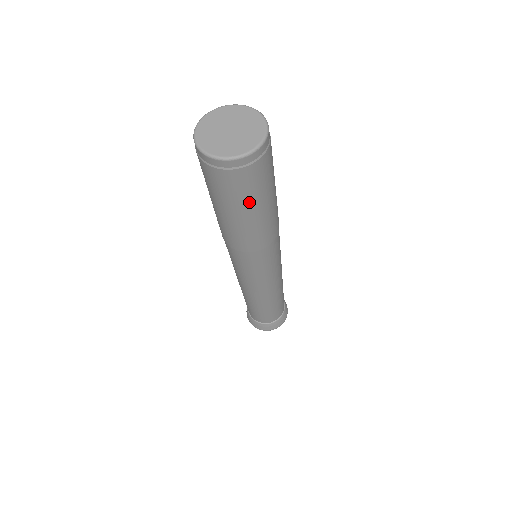
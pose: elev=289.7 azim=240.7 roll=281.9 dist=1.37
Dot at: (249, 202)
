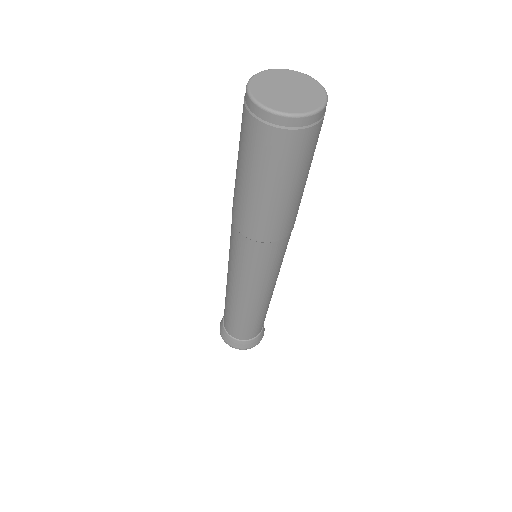
Dot at: (261, 172)
